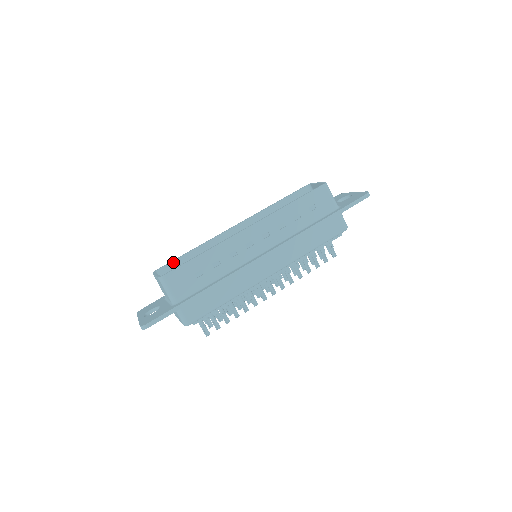
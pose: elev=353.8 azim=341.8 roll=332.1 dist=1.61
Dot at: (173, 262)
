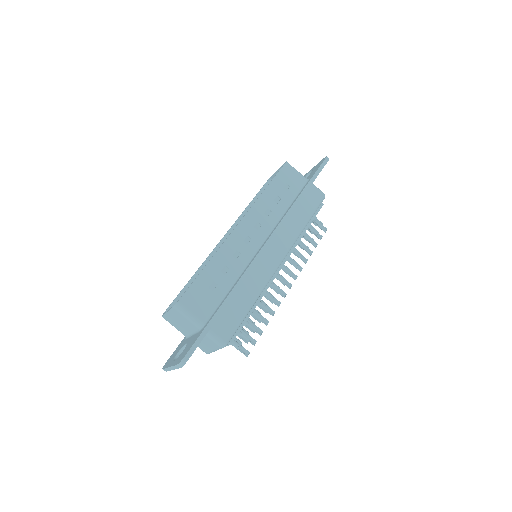
Dot at: (177, 298)
